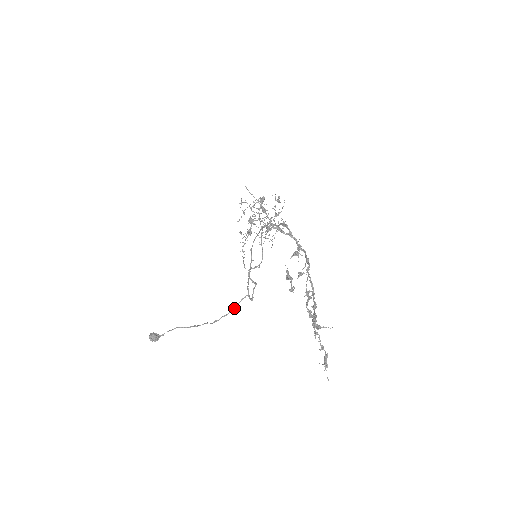
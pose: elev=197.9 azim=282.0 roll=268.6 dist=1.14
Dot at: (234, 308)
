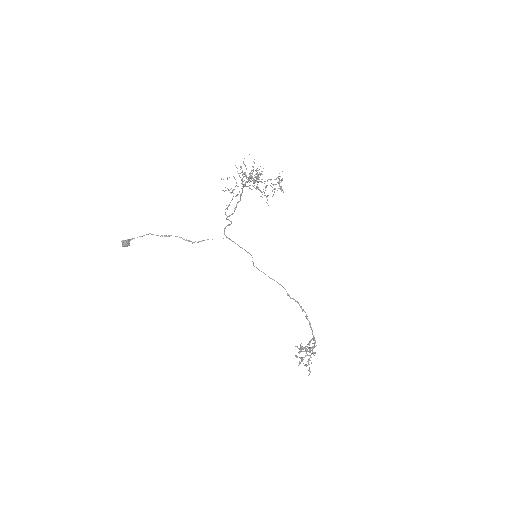
Dot at: occluded
